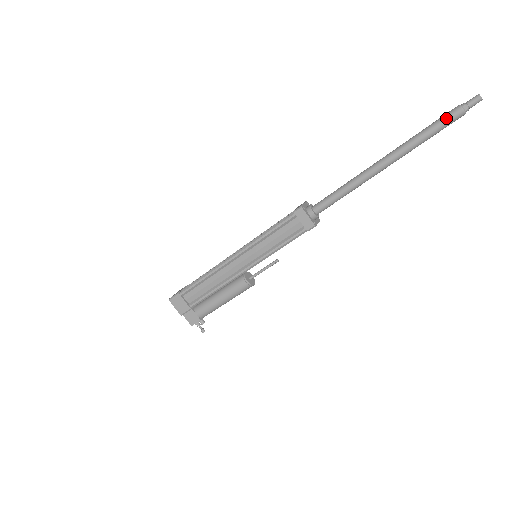
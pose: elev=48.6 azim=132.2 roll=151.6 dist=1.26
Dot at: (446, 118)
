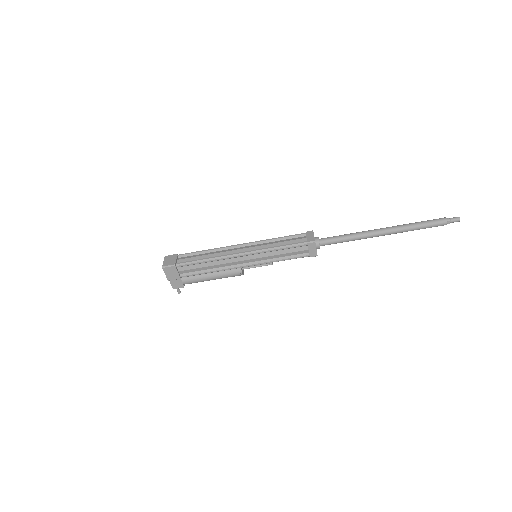
Dot at: (436, 224)
